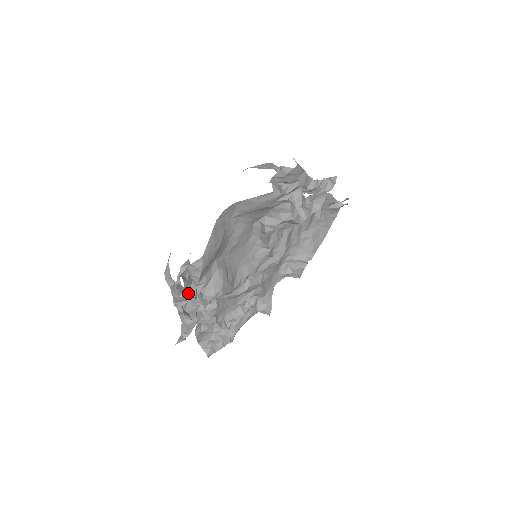
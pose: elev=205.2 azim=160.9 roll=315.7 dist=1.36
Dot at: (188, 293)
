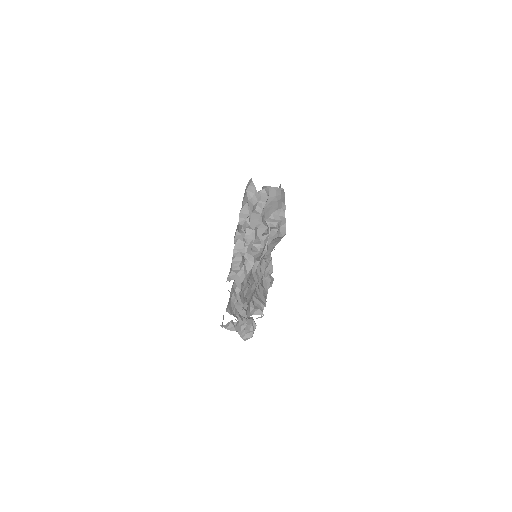
Dot at: occluded
